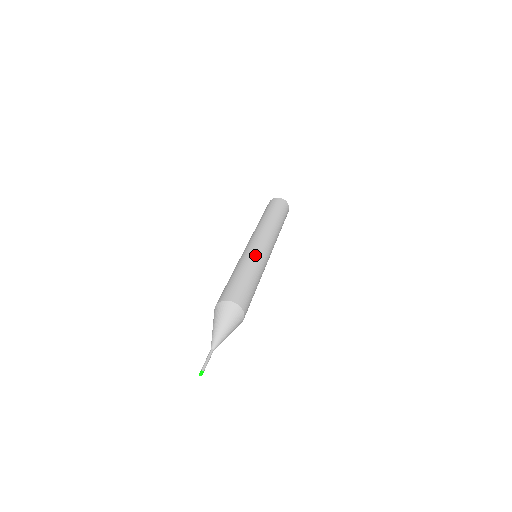
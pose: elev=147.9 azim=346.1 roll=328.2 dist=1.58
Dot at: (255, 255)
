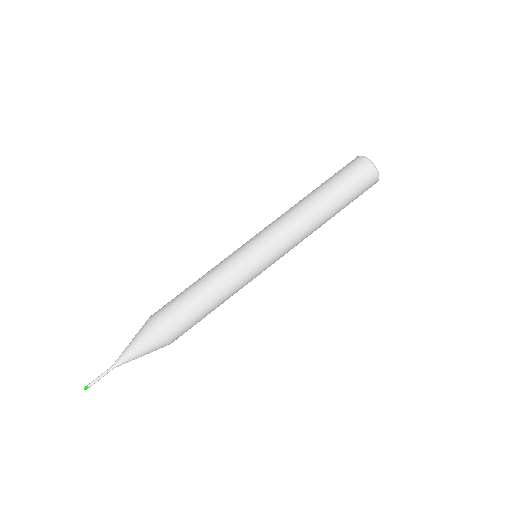
Dot at: (238, 269)
